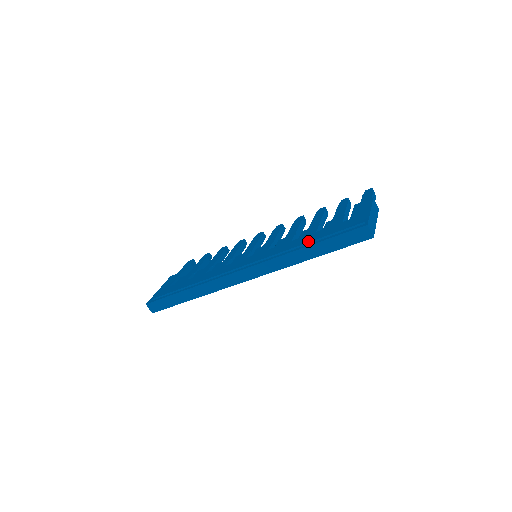
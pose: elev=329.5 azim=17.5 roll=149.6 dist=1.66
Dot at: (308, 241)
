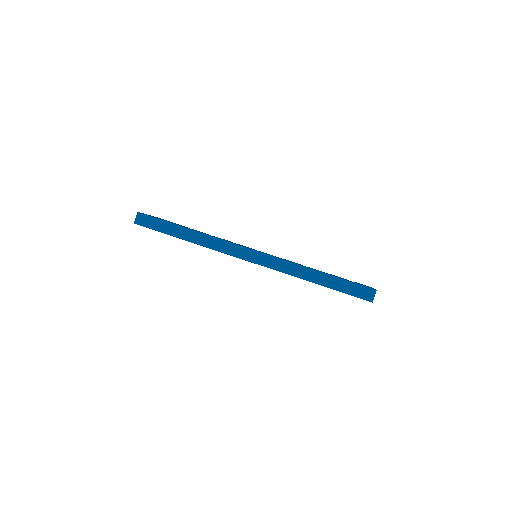
Dot at: (320, 271)
